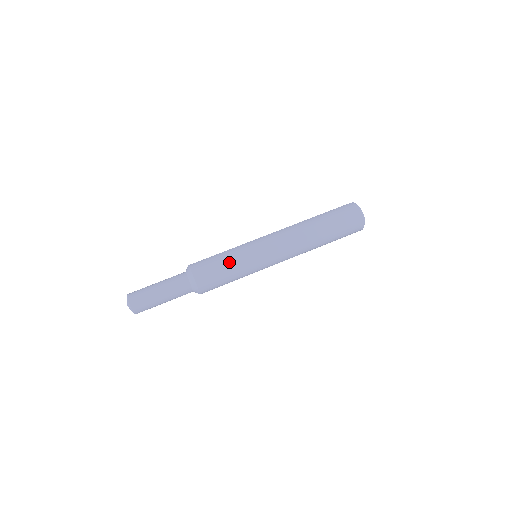
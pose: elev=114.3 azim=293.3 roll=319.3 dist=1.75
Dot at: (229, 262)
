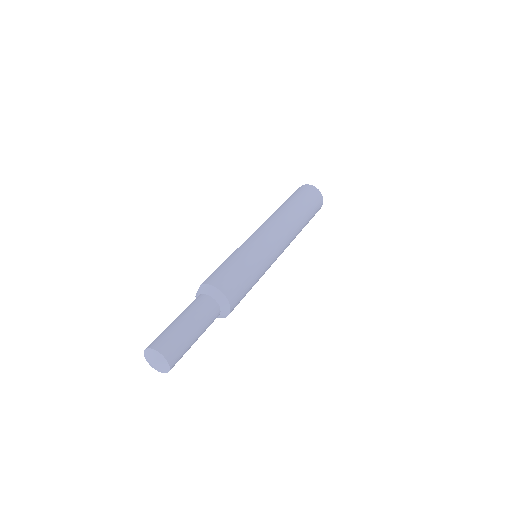
Dot at: (245, 263)
